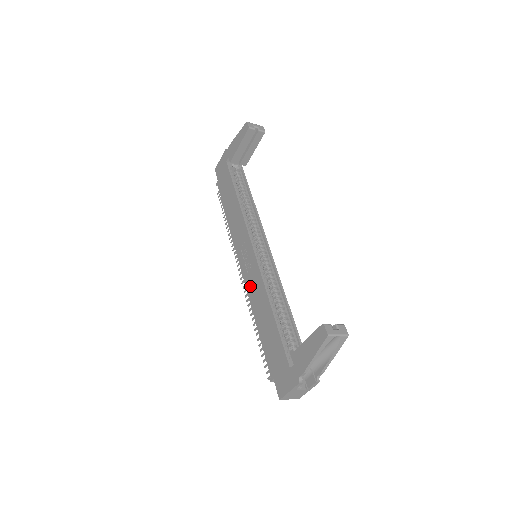
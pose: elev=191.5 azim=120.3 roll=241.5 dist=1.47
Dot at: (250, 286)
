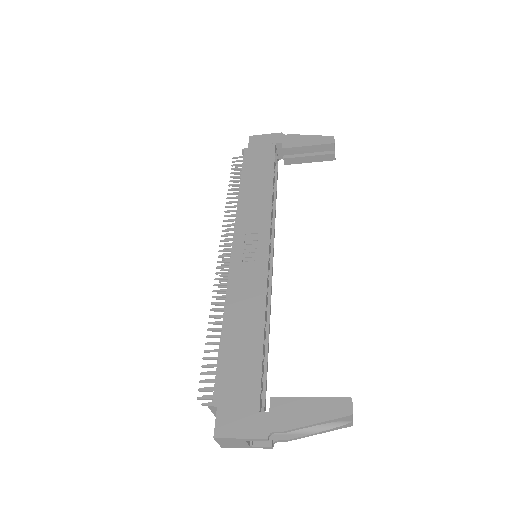
Dot at: (238, 281)
